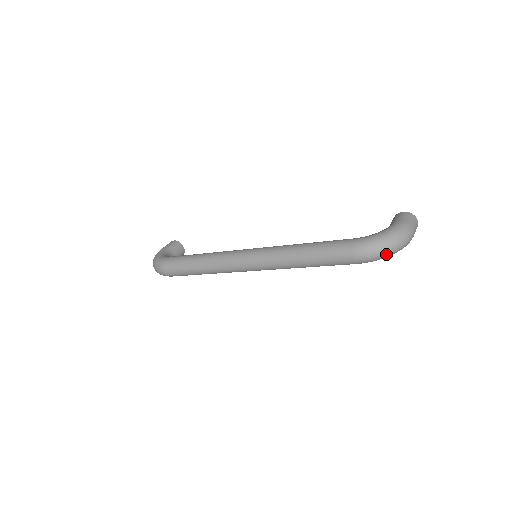
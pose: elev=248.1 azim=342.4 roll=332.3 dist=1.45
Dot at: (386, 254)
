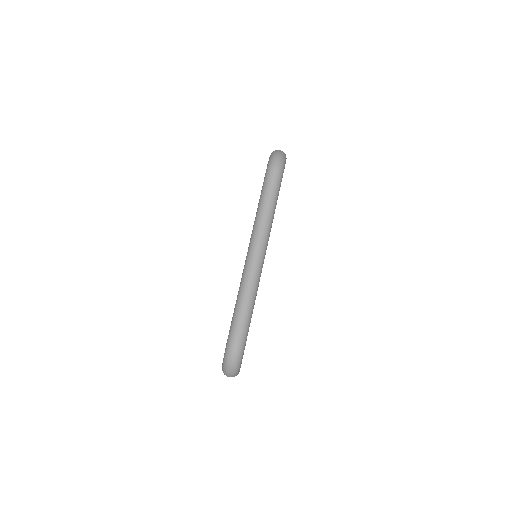
Dot at: (282, 156)
